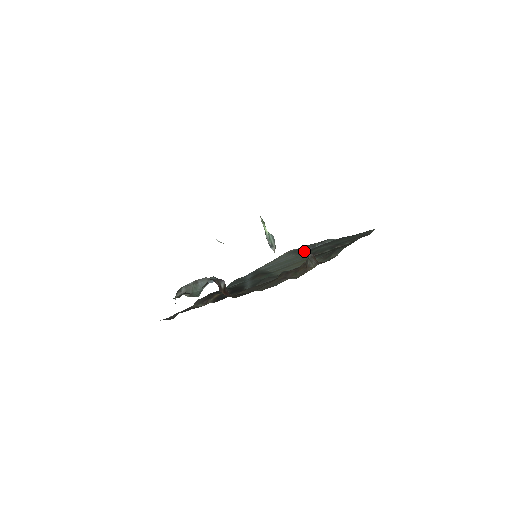
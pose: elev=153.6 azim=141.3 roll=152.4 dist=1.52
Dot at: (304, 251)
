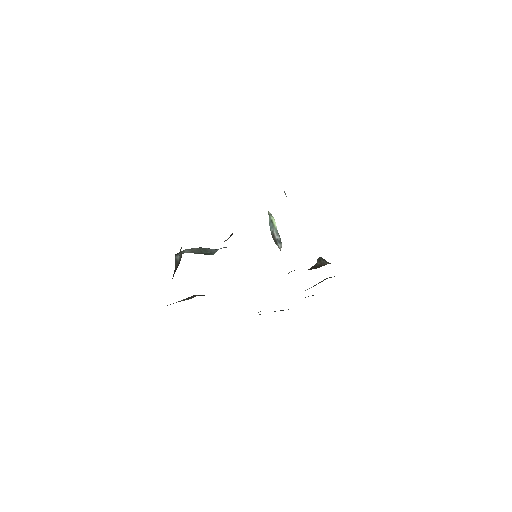
Dot at: occluded
